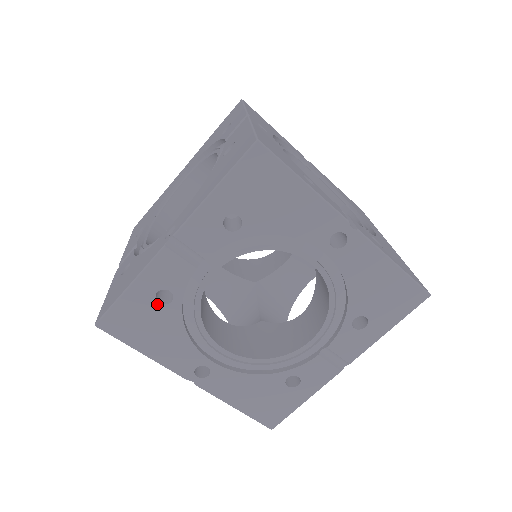
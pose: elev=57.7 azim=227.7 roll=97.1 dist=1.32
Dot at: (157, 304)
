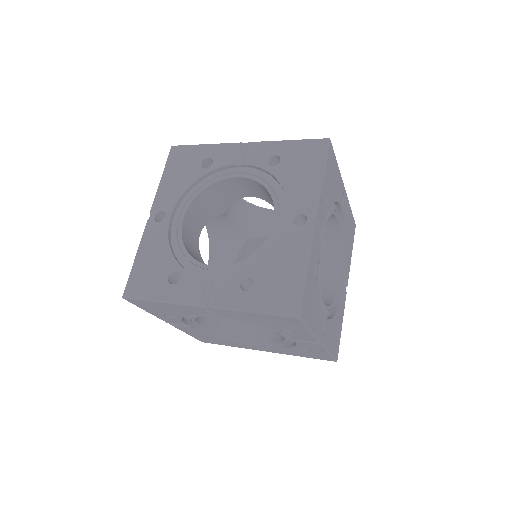
Dot at: (201, 163)
